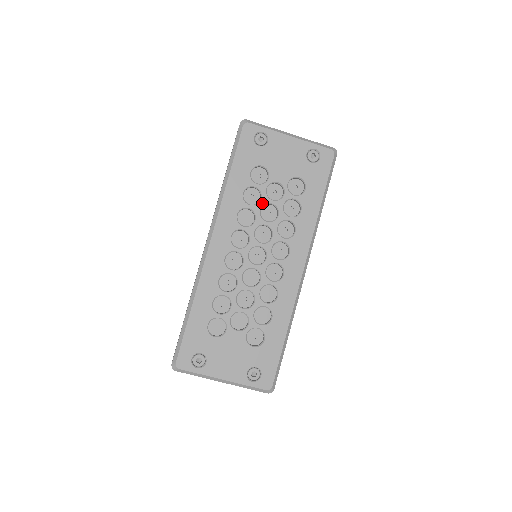
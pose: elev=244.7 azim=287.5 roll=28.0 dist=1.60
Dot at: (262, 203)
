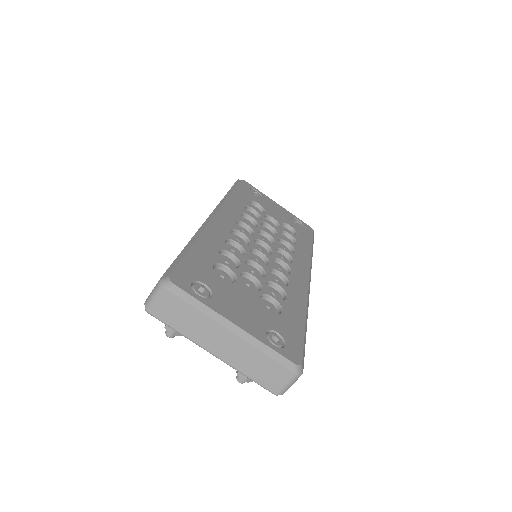
Dot at: (262, 220)
